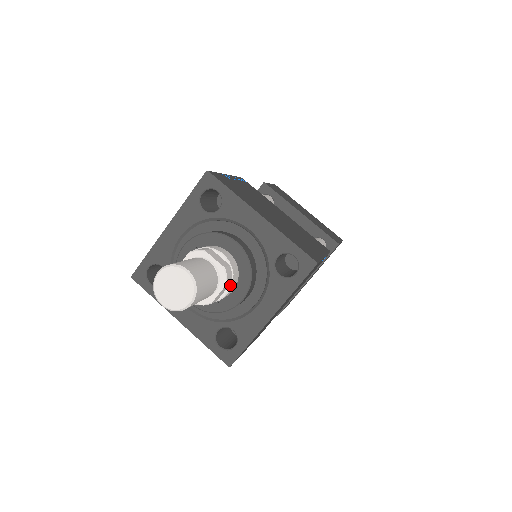
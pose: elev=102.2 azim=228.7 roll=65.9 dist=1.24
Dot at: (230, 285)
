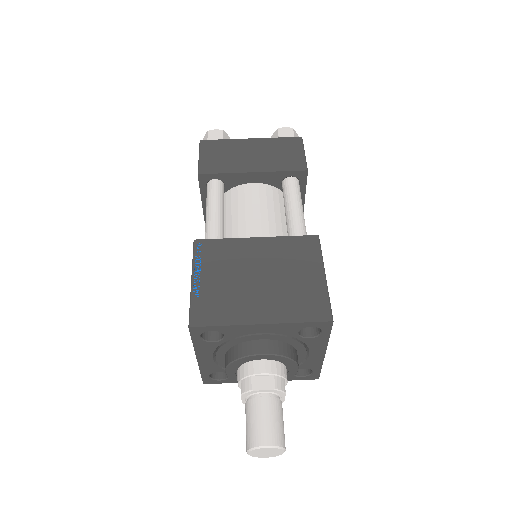
Dot at: (285, 380)
